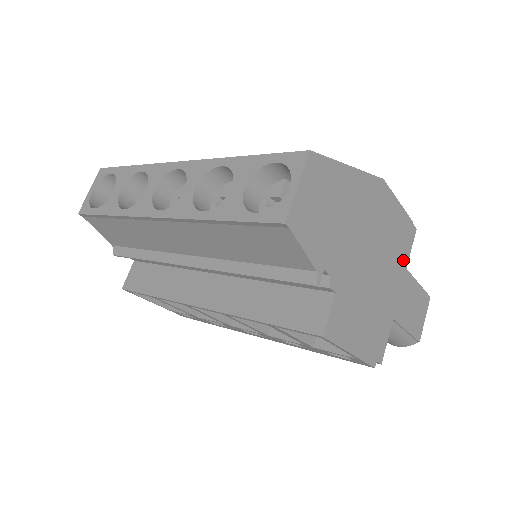
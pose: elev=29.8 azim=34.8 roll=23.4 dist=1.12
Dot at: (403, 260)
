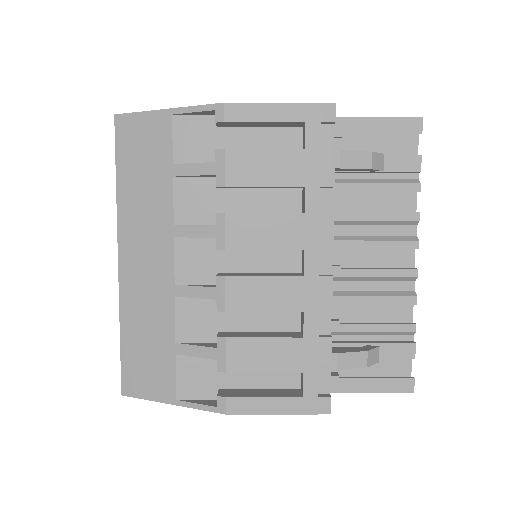
Dot at: occluded
